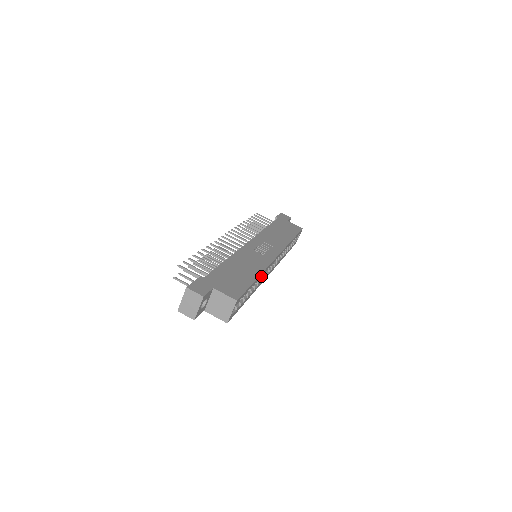
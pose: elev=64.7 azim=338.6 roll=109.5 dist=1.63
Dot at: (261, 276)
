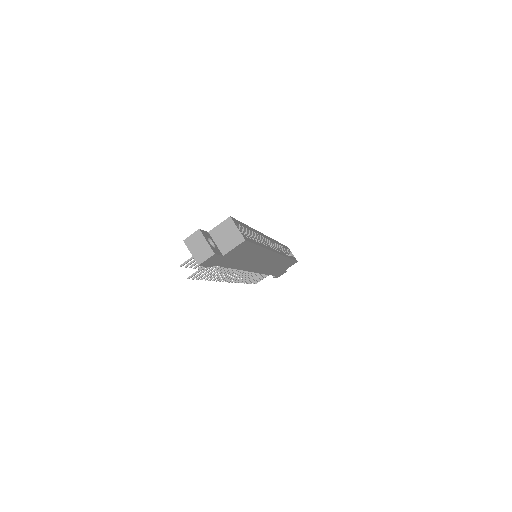
Dot at: occluded
